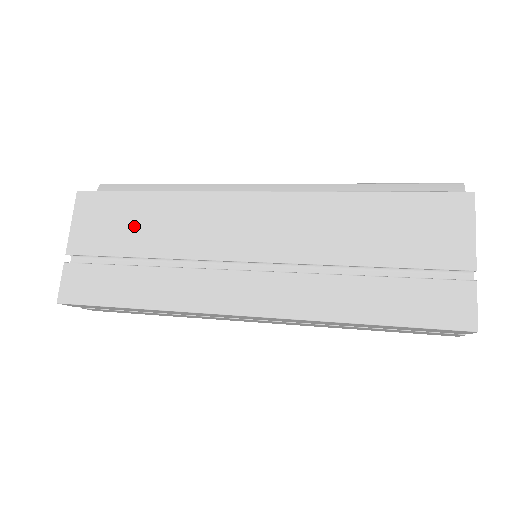
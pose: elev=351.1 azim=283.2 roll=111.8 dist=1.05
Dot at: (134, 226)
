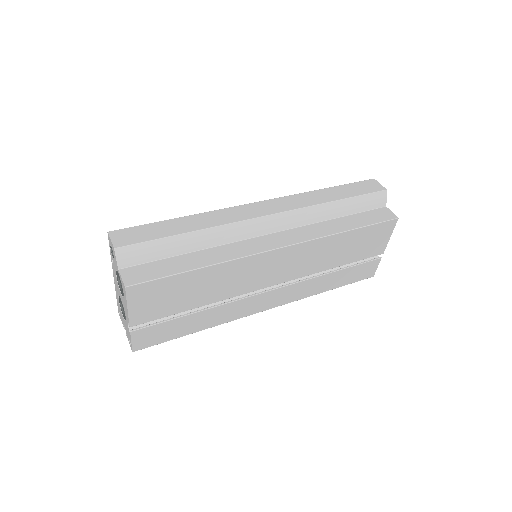
Dot at: (188, 294)
